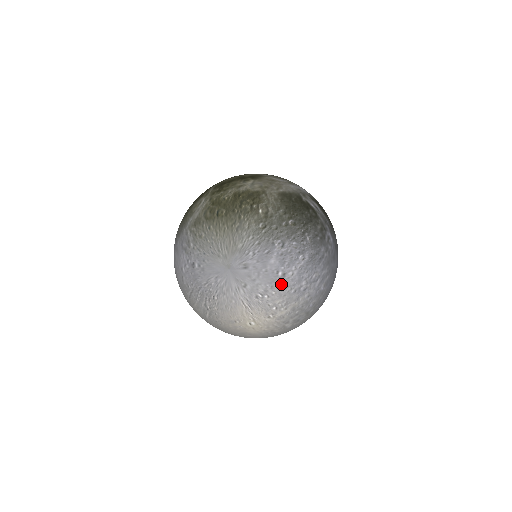
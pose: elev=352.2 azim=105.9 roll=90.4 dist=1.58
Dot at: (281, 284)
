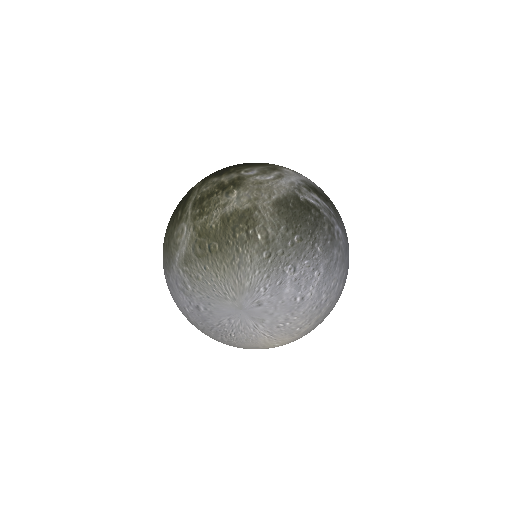
Dot at: (301, 308)
